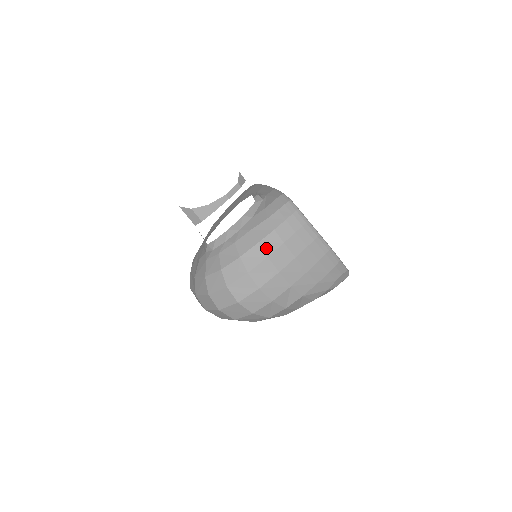
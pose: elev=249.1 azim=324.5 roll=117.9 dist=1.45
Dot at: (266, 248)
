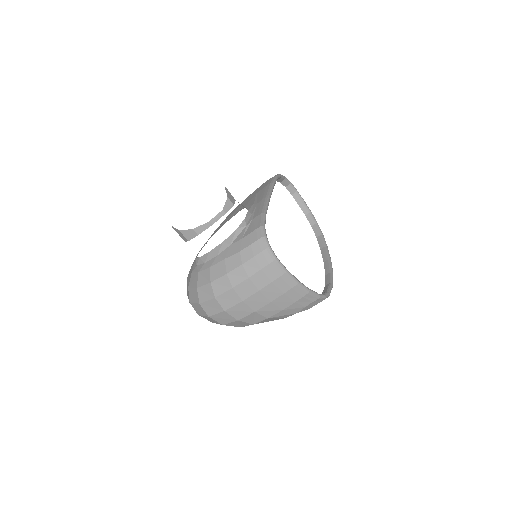
Dot at: (232, 280)
